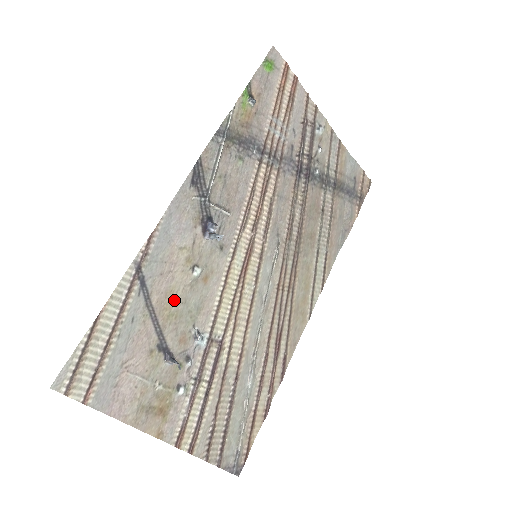
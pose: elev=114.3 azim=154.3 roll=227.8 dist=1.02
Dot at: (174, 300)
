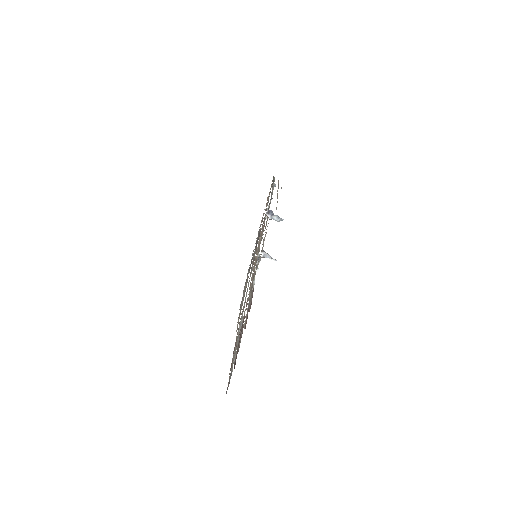
Dot at: occluded
